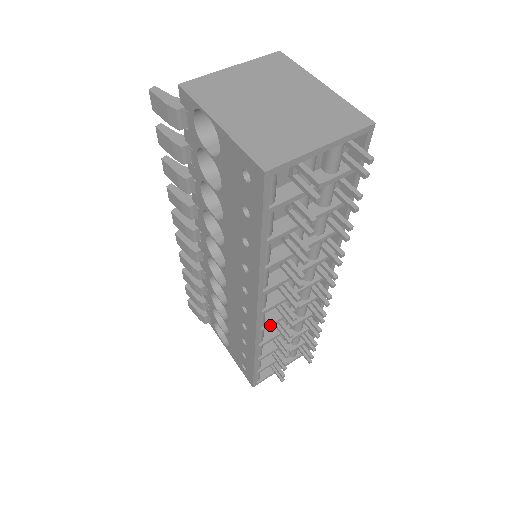
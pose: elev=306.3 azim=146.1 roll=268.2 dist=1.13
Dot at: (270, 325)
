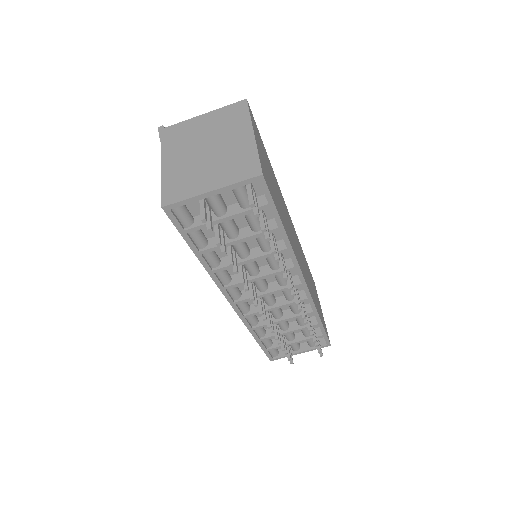
Dot at: (253, 314)
